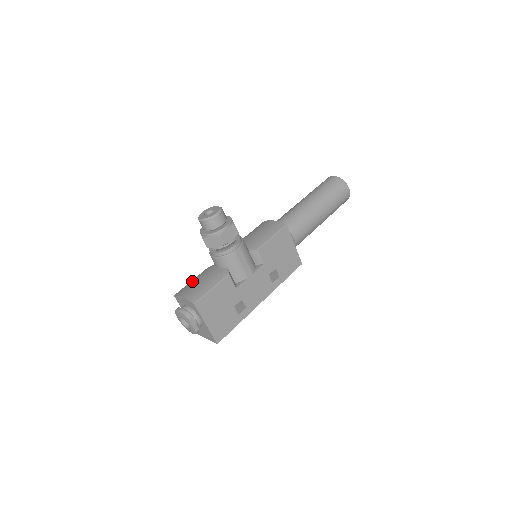
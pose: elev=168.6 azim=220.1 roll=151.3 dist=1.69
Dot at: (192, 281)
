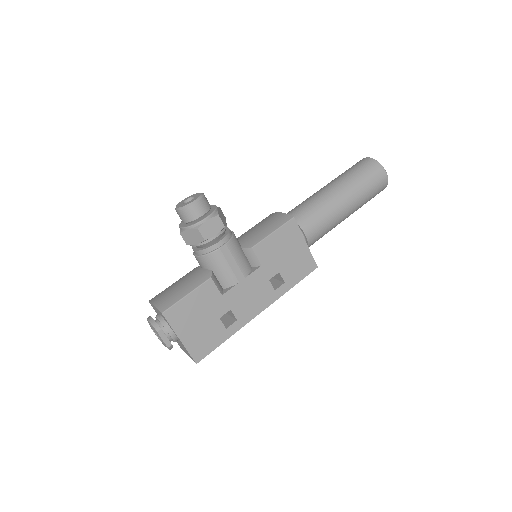
Dot at: occluded
